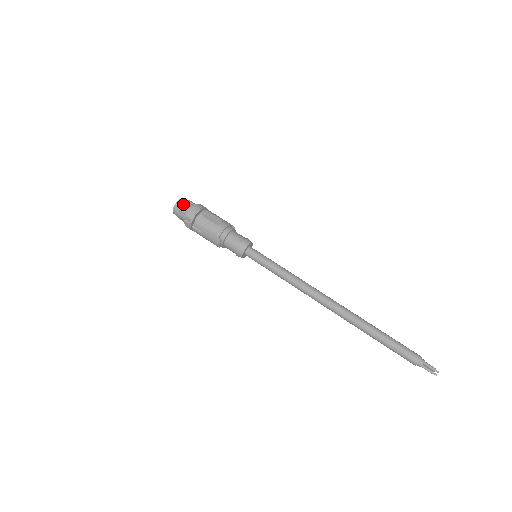
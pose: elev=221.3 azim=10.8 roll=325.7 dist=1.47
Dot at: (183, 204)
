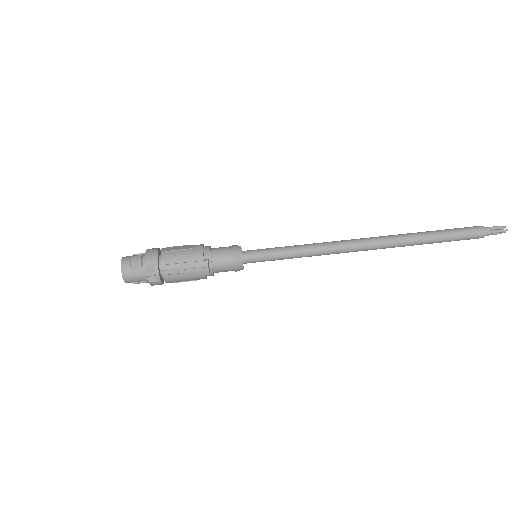
Dot at: (131, 258)
